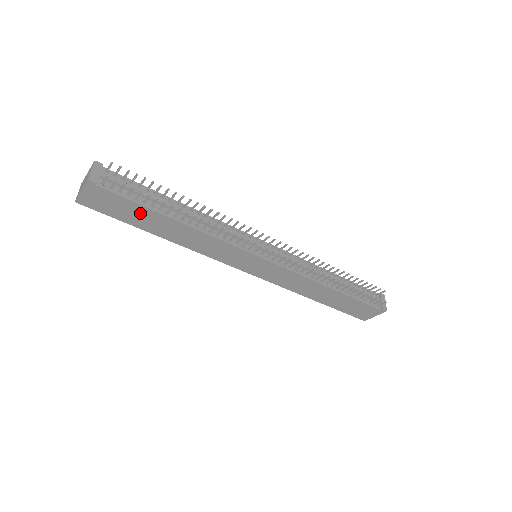
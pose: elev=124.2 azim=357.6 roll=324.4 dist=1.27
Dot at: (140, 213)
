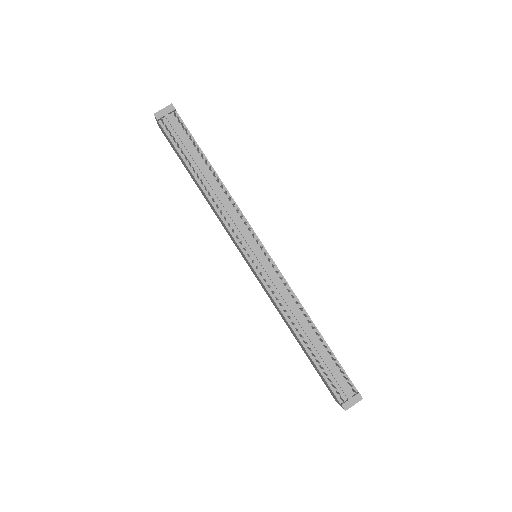
Dot at: occluded
